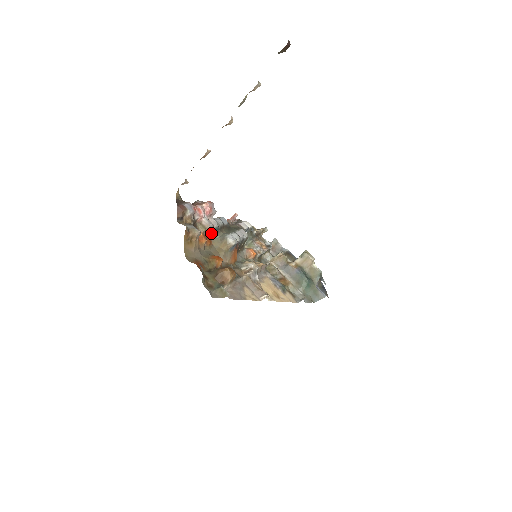
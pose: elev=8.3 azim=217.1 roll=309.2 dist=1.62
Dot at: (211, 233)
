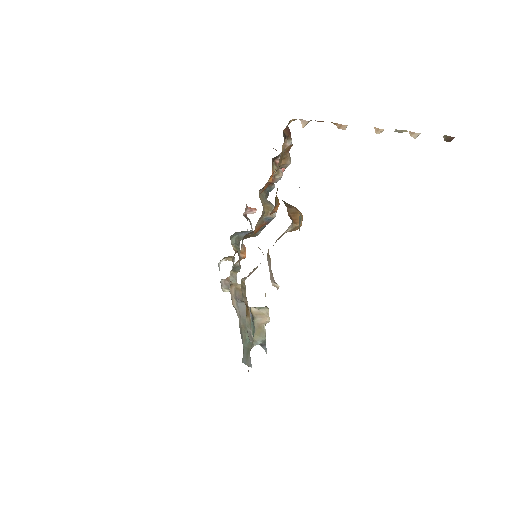
Dot at: occluded
